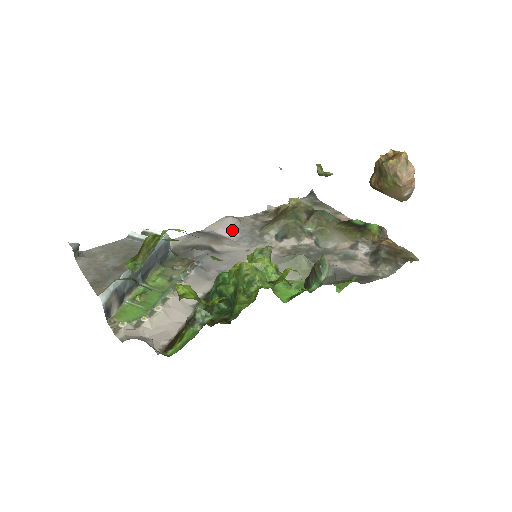
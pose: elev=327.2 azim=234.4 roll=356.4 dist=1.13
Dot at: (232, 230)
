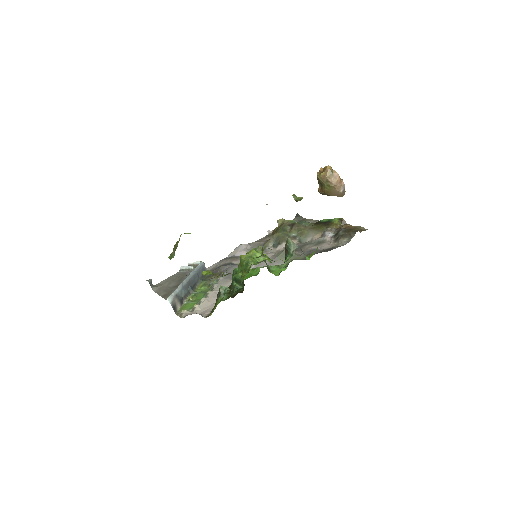
Dot at: (245, 251)
